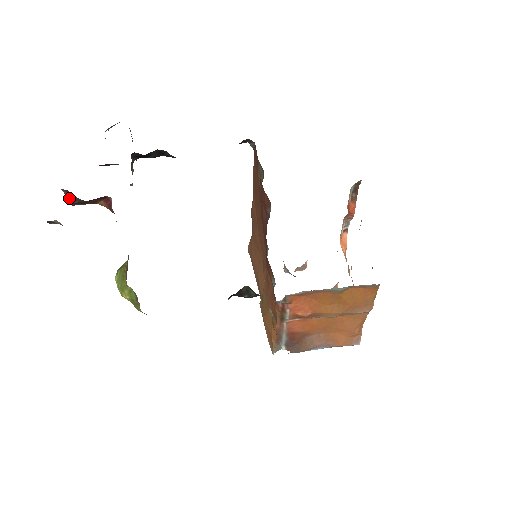
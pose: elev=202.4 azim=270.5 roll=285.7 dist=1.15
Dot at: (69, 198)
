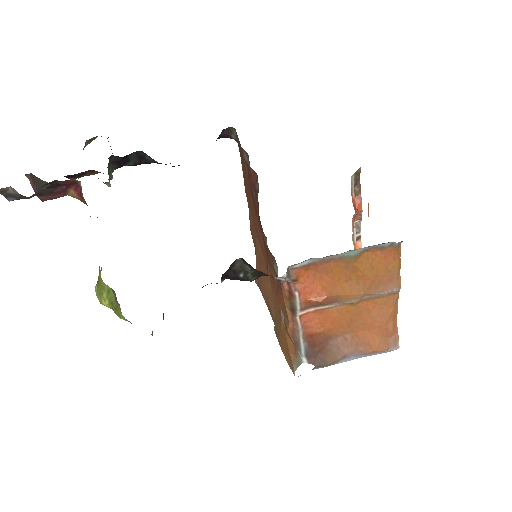
Dot at: (36, 188)
